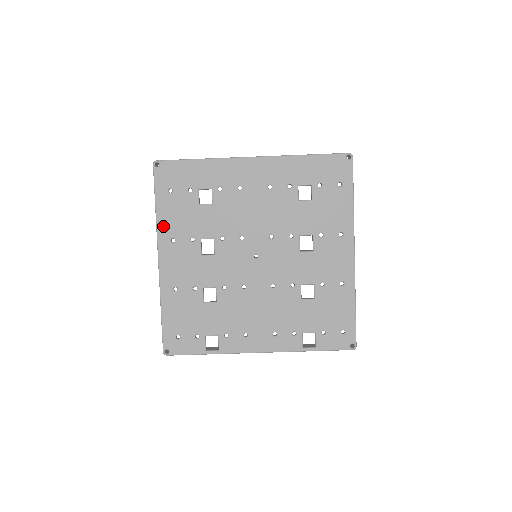
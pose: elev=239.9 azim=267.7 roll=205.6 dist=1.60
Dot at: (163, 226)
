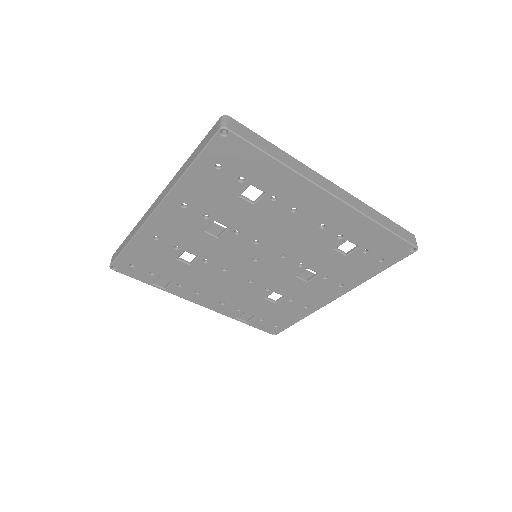
Dot at: (183, 189)
